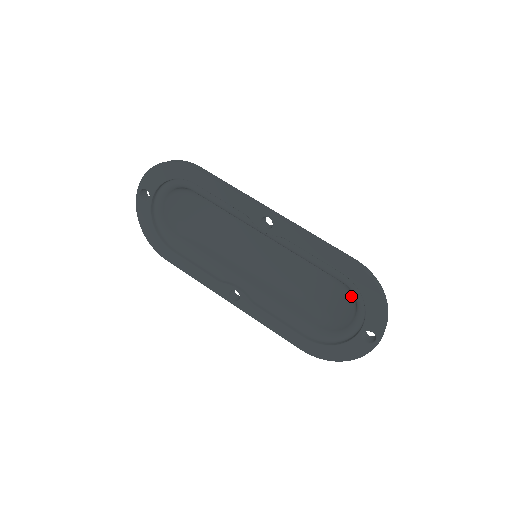
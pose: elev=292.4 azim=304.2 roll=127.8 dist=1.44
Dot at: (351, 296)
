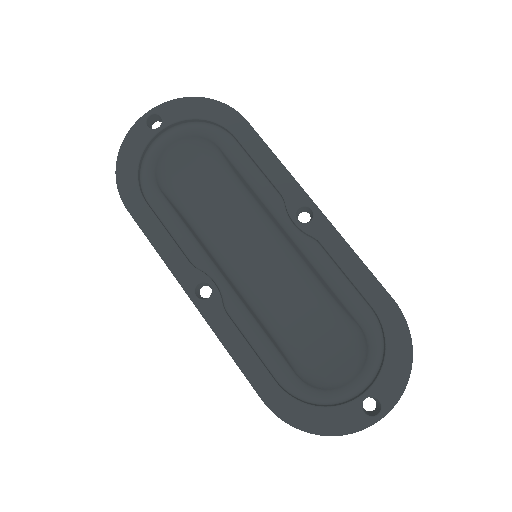
Dot at: (358, 349)
